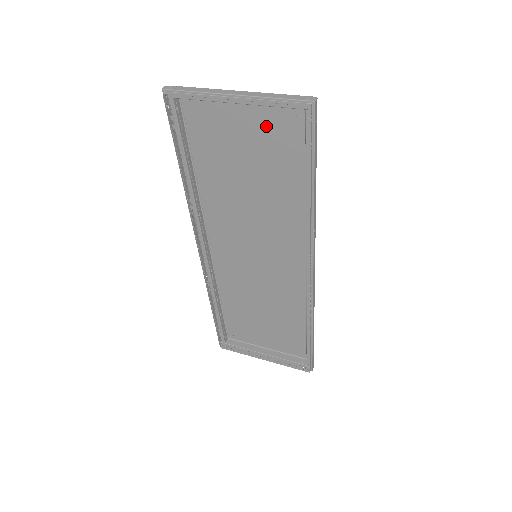
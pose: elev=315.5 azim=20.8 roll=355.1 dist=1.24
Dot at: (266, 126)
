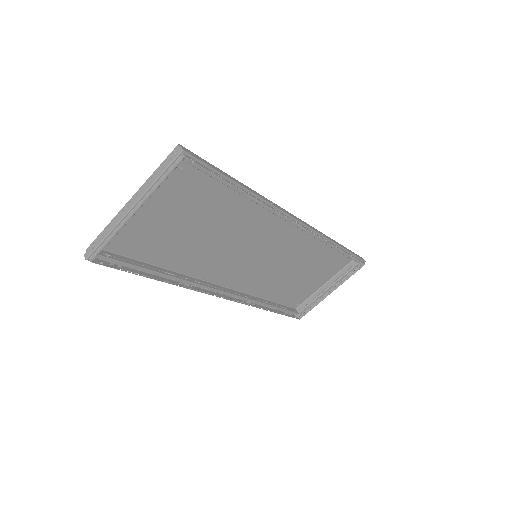
Dot at: (170, 195)
